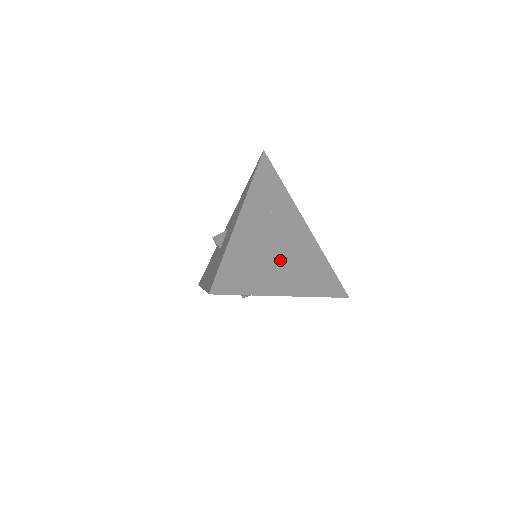
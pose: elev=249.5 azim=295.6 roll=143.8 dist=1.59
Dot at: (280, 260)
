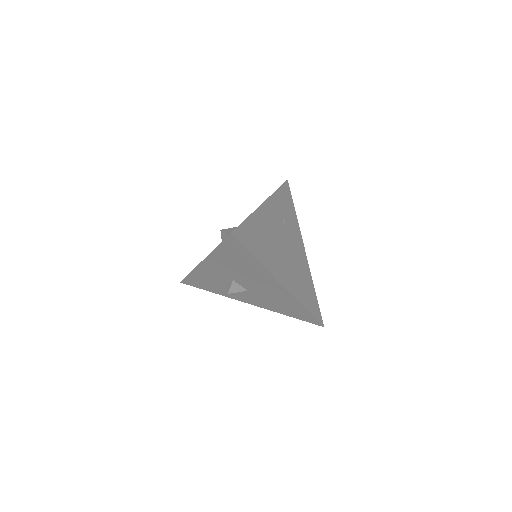
Dot at: (283, 256)
